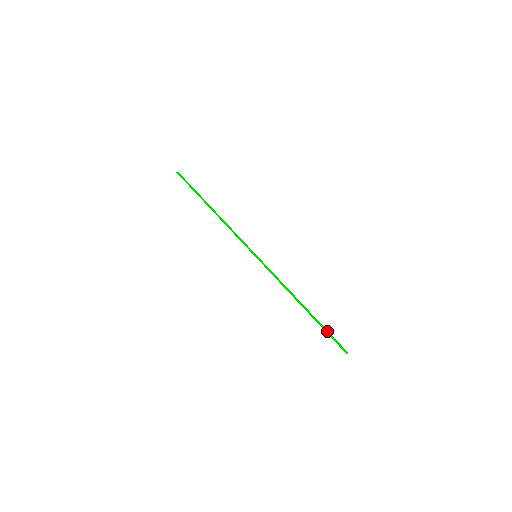
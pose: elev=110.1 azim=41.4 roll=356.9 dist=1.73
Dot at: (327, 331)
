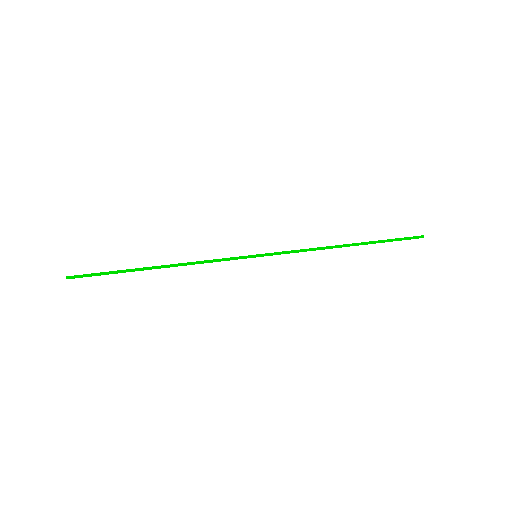
Dot at: (390, 240)
